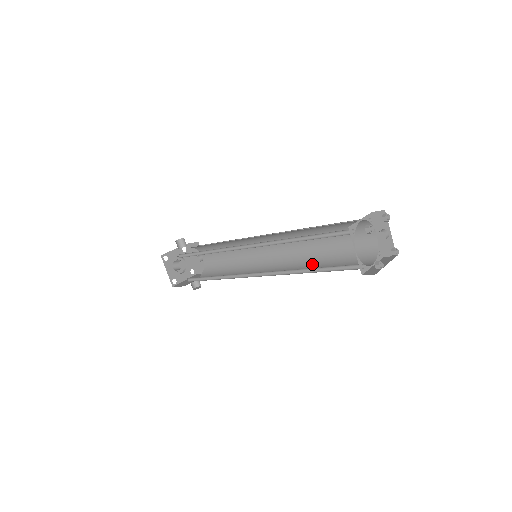
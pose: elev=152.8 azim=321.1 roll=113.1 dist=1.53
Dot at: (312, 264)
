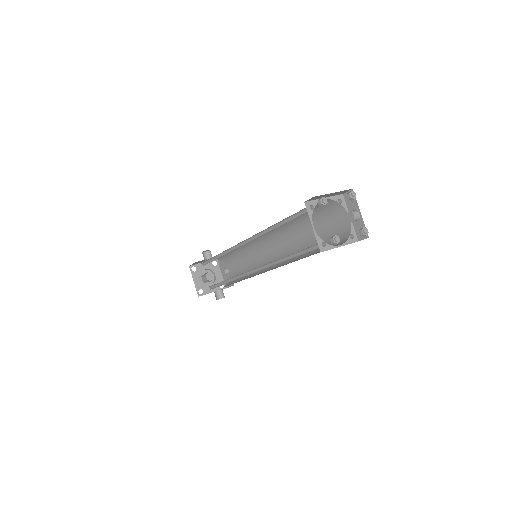
Dot at: (299, 258)
